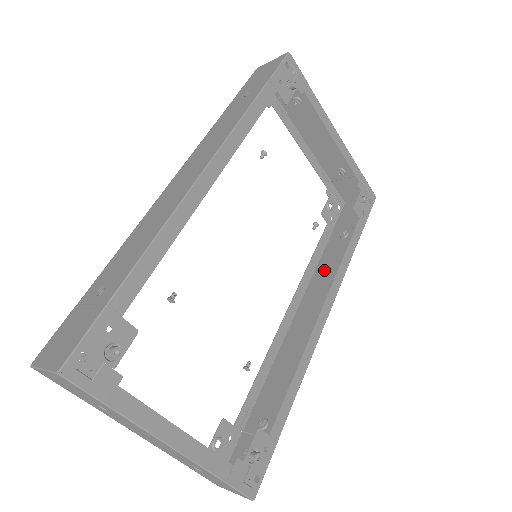
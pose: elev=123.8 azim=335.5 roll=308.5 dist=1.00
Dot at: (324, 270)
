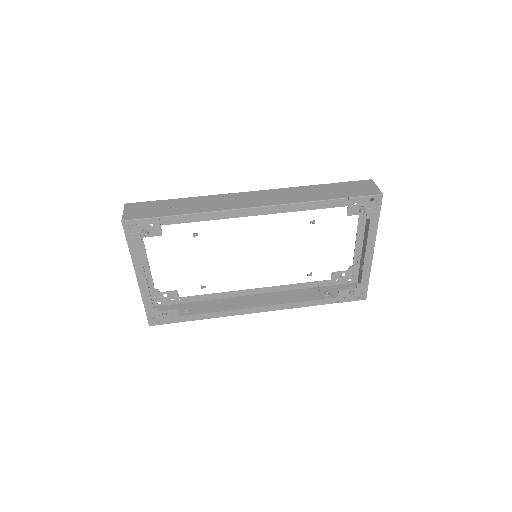
Dot at: (295, 295)
